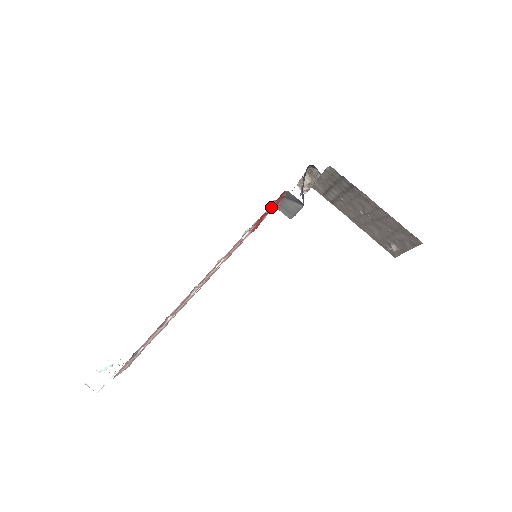
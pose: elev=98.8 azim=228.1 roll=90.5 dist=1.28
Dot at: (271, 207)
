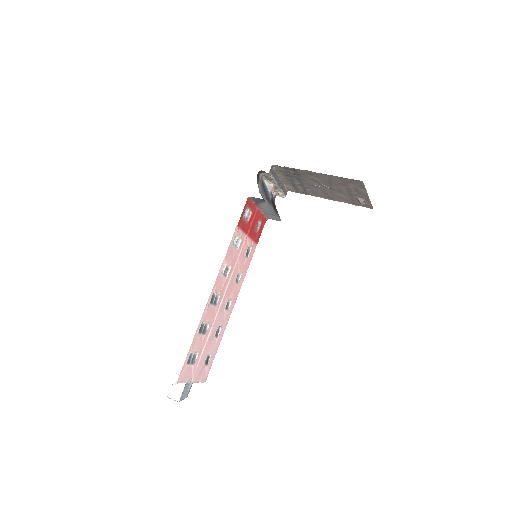
Dot at: (250, 216)
